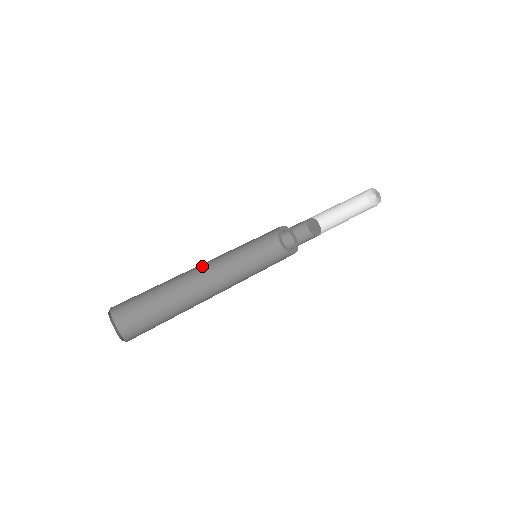
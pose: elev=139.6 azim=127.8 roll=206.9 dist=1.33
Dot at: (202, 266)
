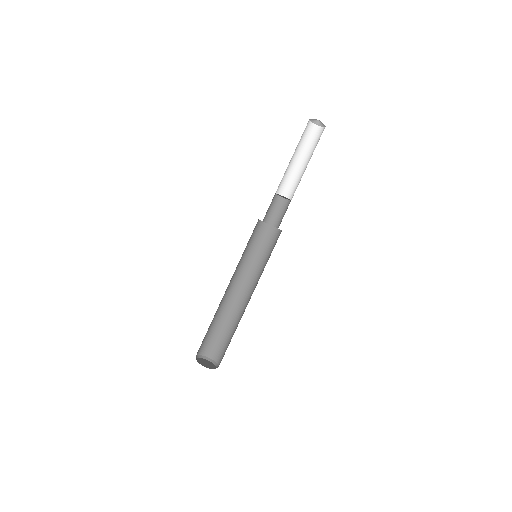
Dot at: occluded
